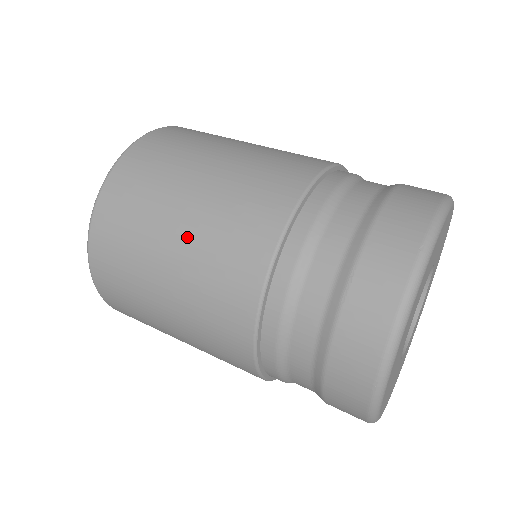
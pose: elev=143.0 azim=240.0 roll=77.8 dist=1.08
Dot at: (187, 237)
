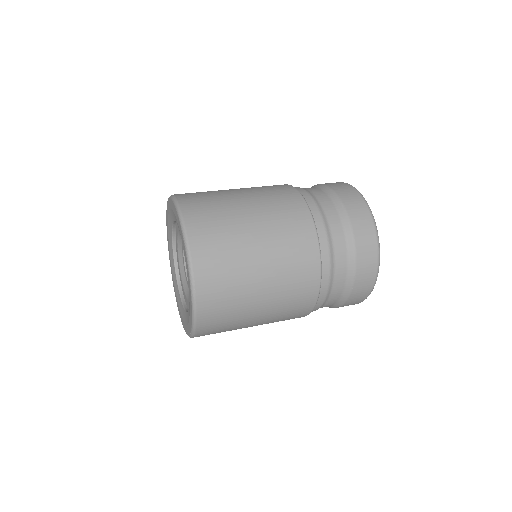
Dot at: (269, 302)
